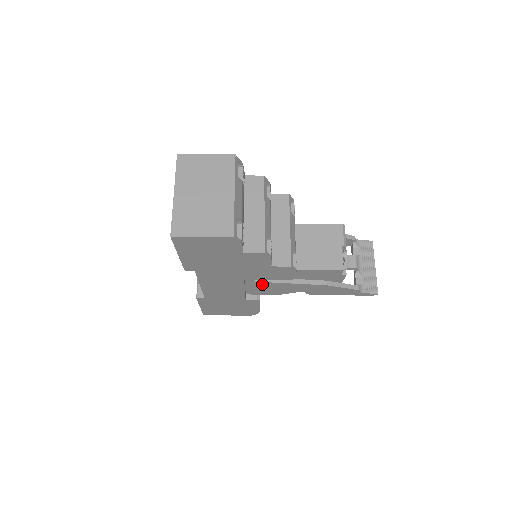
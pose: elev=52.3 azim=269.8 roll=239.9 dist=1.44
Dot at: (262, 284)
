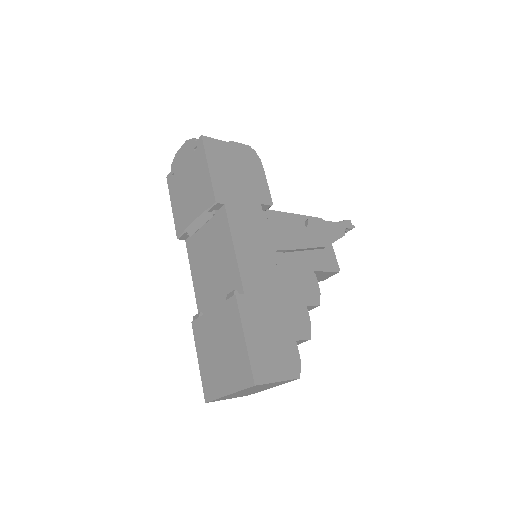
Dot at: occluded
